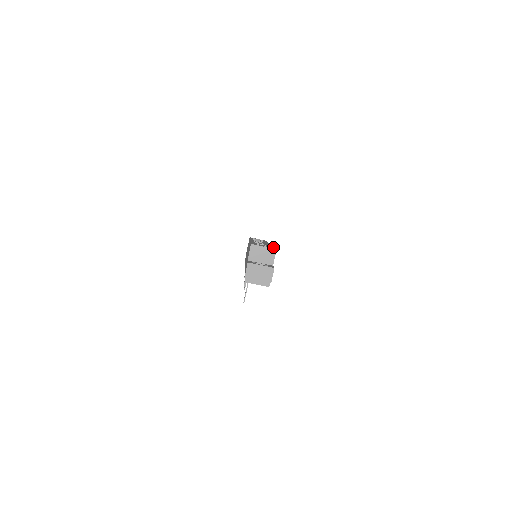
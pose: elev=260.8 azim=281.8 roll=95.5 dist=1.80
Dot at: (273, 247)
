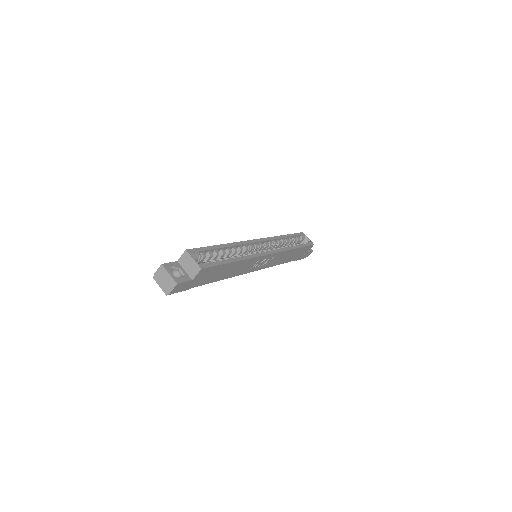
Dot at: (219, 263)
